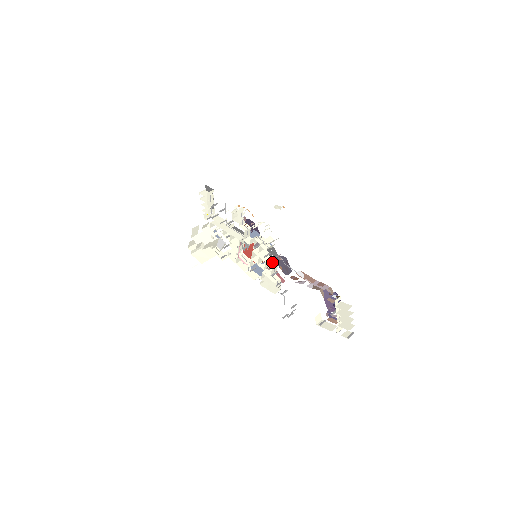
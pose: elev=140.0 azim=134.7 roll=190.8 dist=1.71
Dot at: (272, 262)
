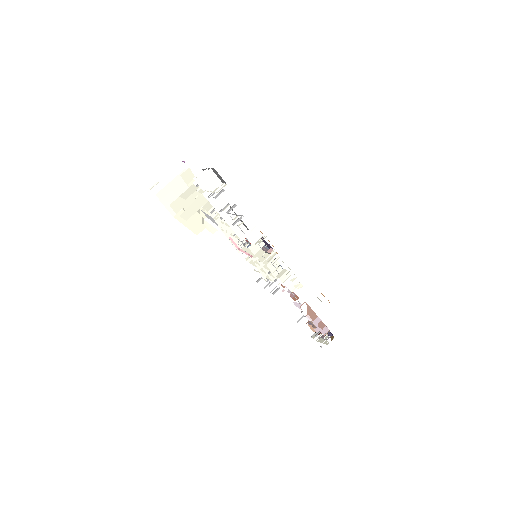
Dot at: (276, 280)
